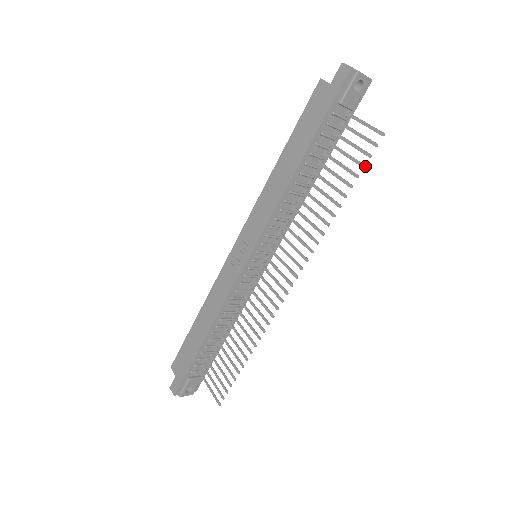
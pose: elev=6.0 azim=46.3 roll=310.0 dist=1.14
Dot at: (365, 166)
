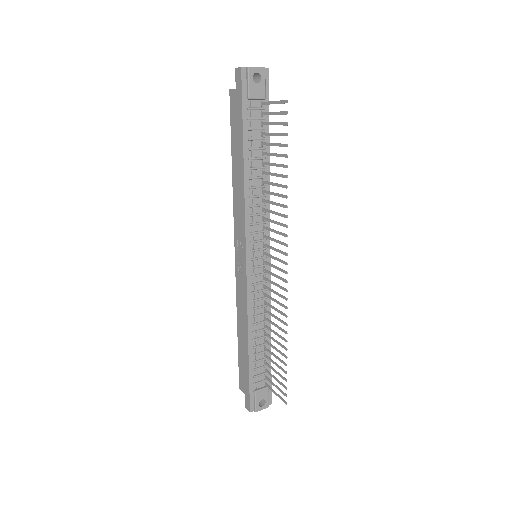
Dot at: (287, 134)
